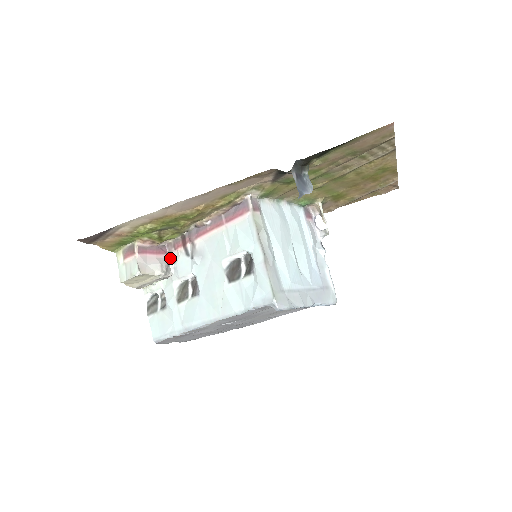
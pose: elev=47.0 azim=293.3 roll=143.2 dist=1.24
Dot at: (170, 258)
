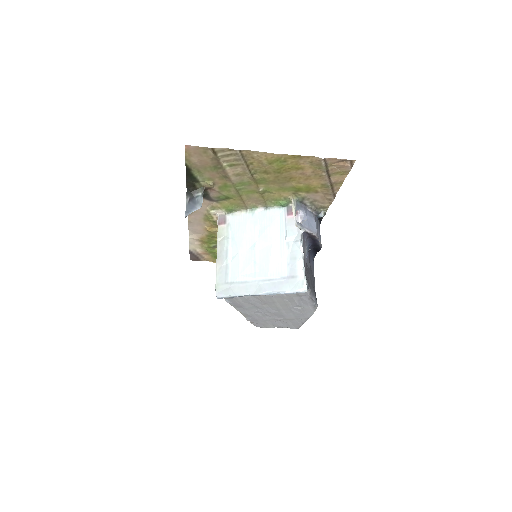
Dot at: occluded
